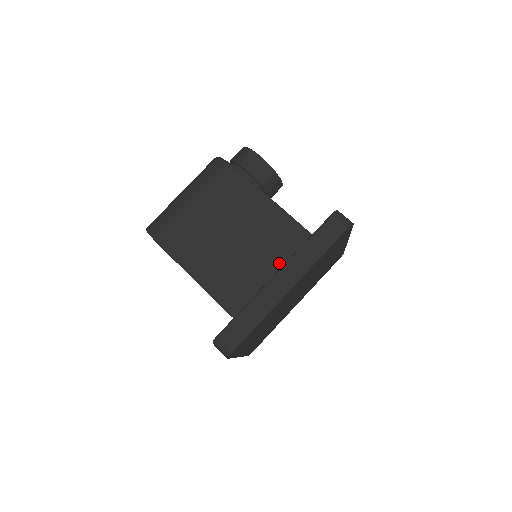
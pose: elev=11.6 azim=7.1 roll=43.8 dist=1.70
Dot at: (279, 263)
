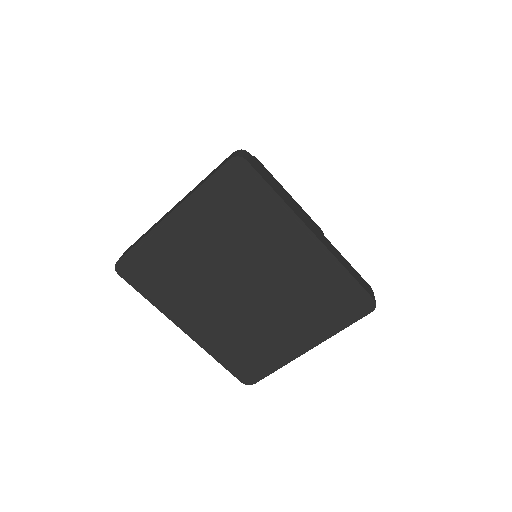
Dot at: occluded
